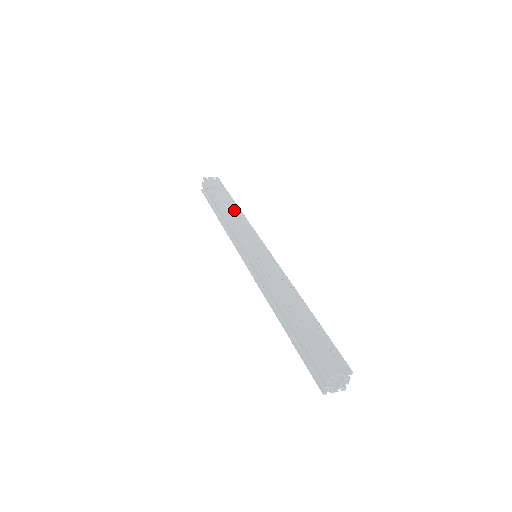
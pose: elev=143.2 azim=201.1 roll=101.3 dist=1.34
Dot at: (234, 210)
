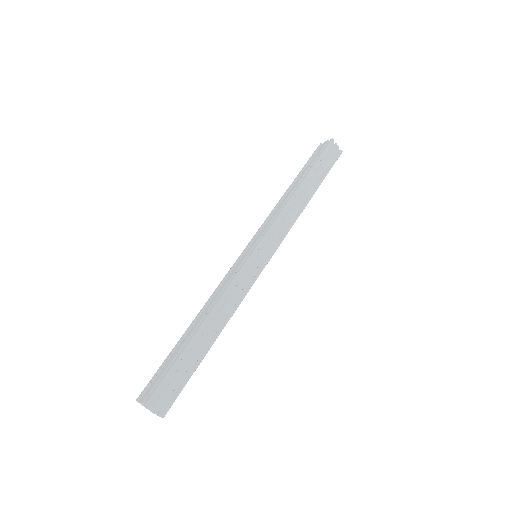
Dot at: (301, 200)
